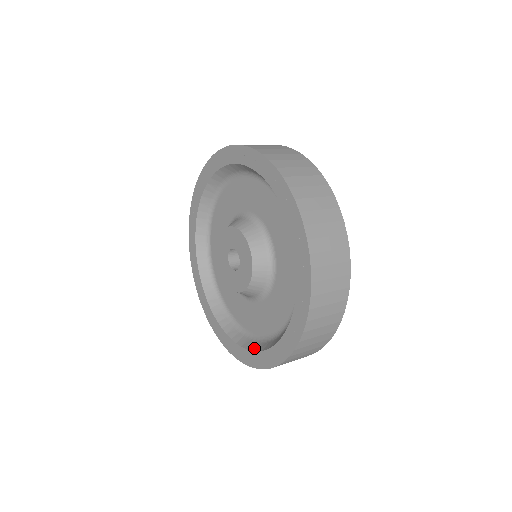
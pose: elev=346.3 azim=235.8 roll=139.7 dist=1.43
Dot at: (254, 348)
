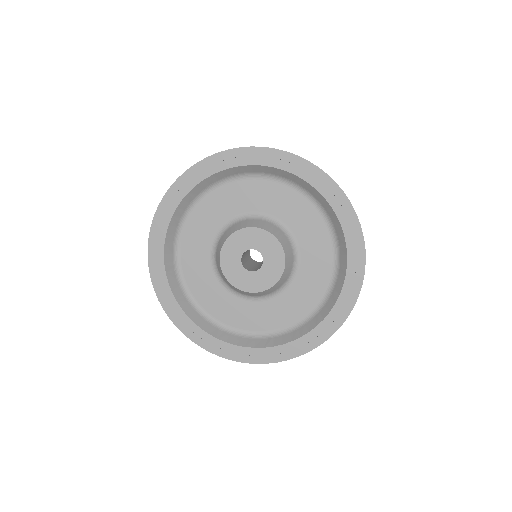
Dot at: (328, 309)
